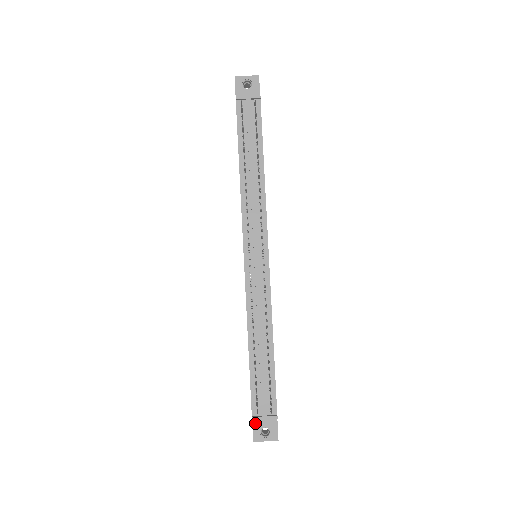
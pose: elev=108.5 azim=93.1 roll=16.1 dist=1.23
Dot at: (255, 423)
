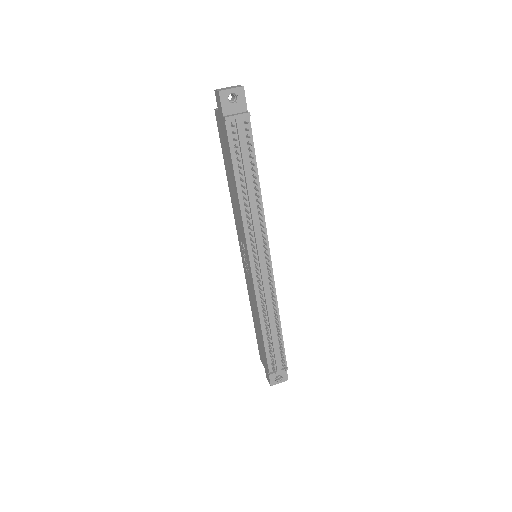
Dot at: occluded
